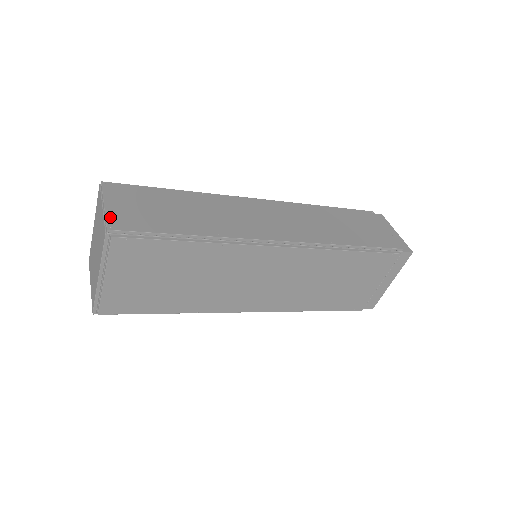
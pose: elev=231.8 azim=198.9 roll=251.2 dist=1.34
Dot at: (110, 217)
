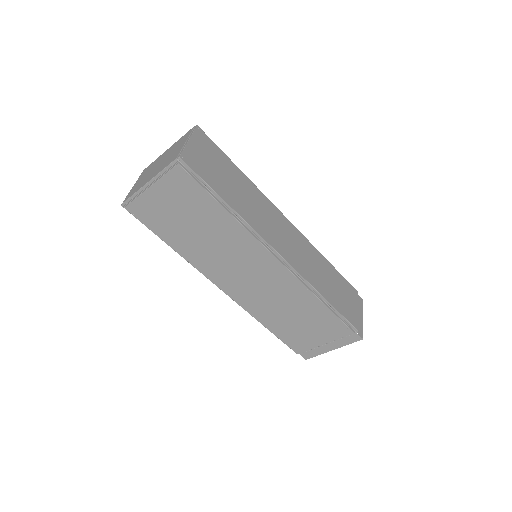
Dot at: (187, 151)
